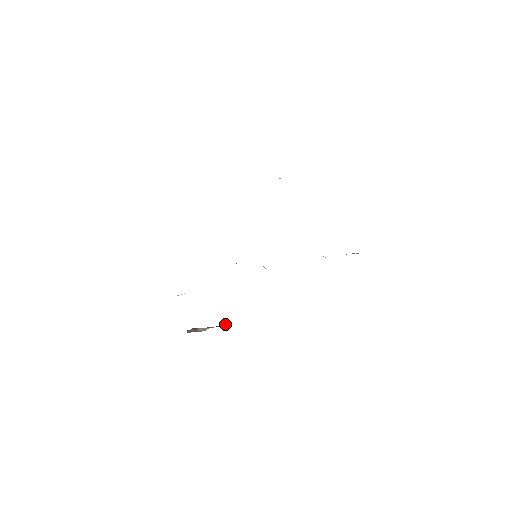
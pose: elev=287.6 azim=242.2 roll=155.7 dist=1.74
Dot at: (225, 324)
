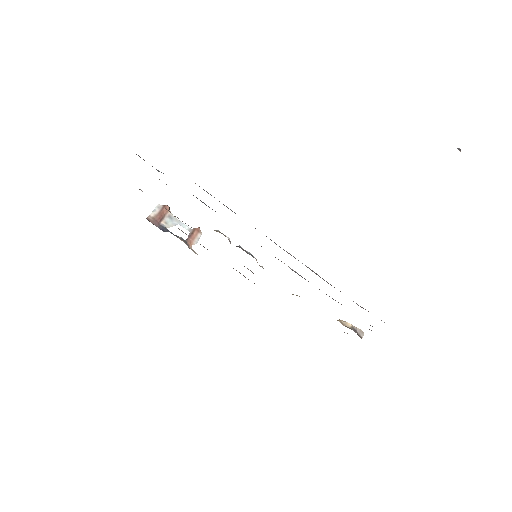
Dot at: (195, 235)
